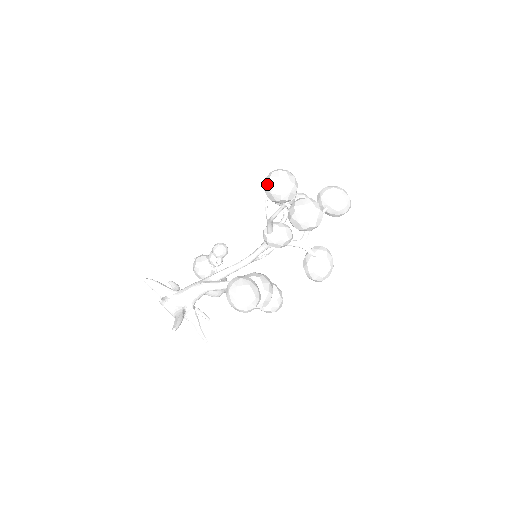
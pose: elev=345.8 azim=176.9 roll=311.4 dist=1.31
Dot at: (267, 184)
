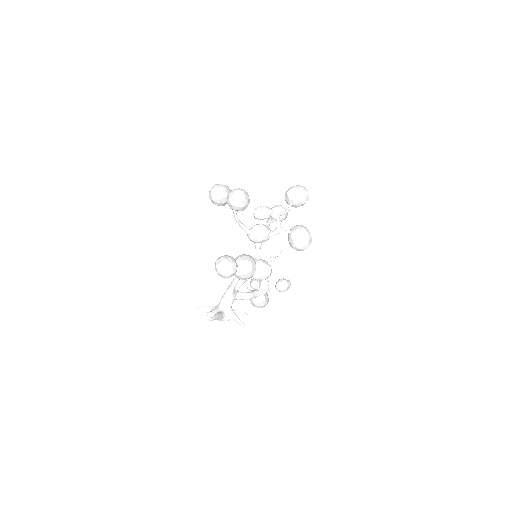
Dot at: (209, 197)
